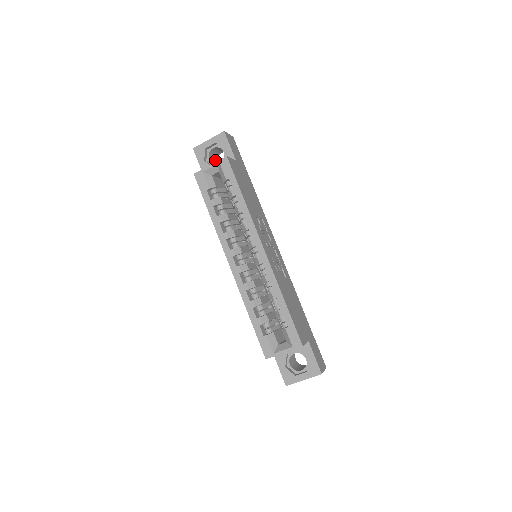
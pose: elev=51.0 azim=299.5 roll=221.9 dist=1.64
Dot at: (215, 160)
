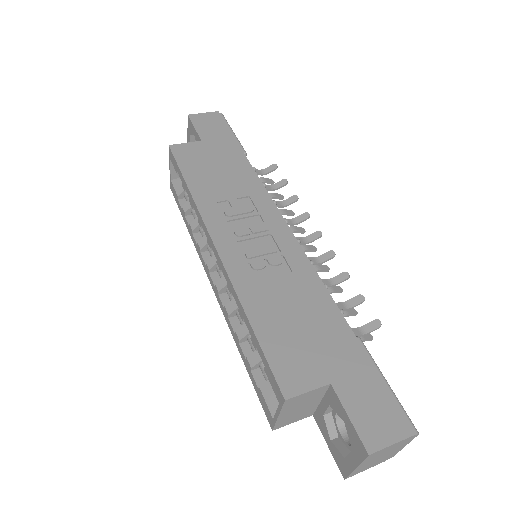
Dot at: occluded
